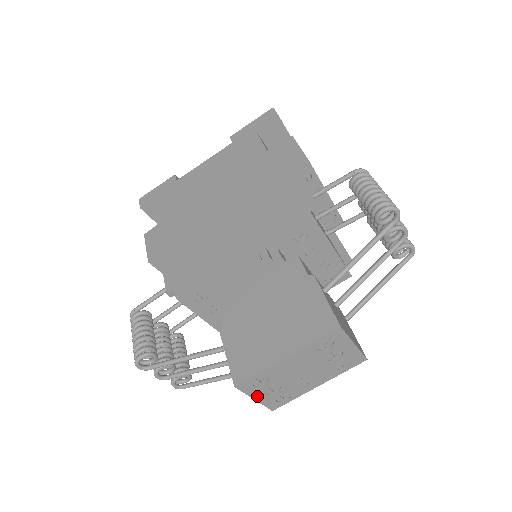
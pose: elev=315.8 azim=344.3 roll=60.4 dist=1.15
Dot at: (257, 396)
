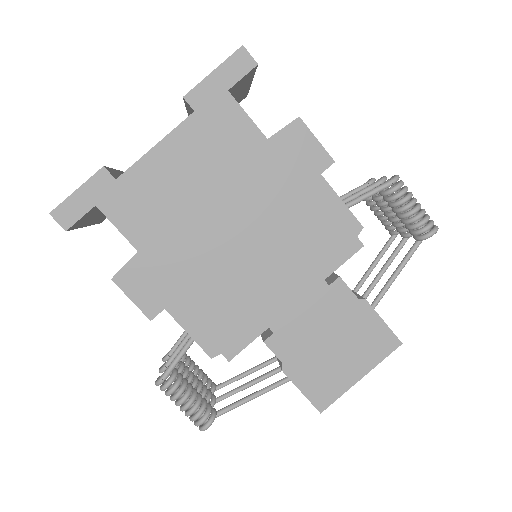
Dot at: occluded
